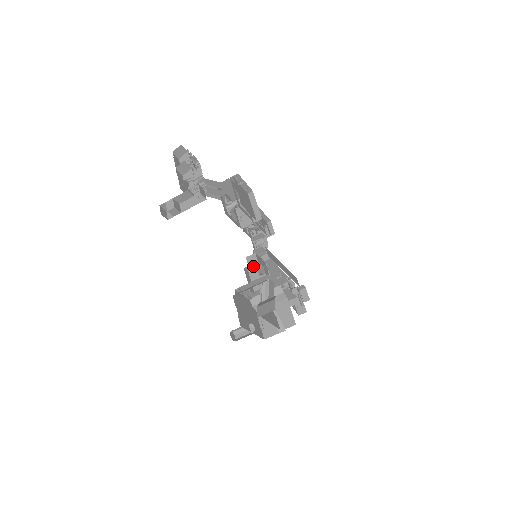
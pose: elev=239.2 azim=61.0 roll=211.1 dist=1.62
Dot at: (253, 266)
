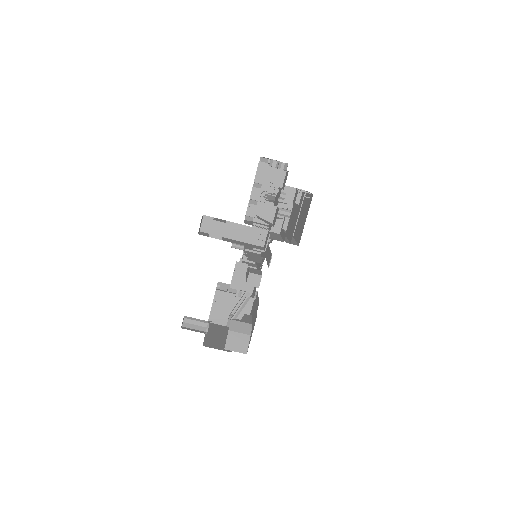
Dot at: (250, 284)
